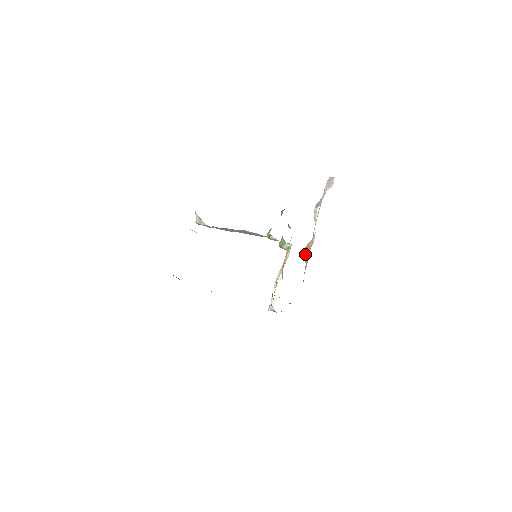
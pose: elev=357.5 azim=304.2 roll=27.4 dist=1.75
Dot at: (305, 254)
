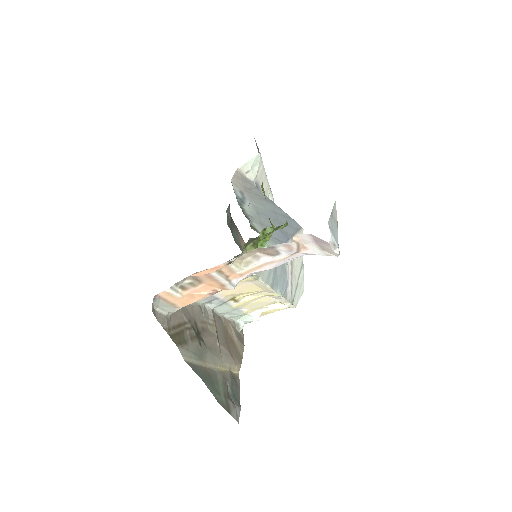
Dot at: (189, 284)
